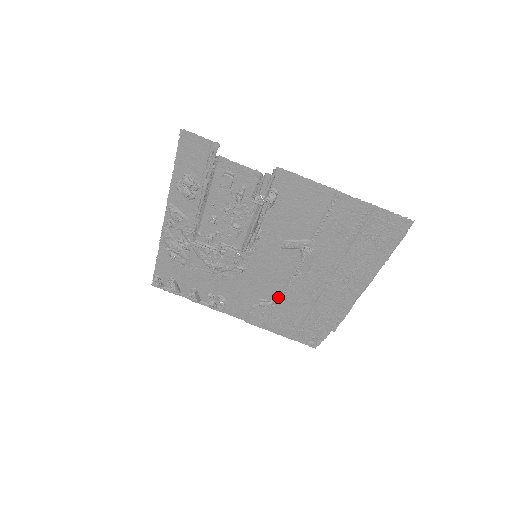
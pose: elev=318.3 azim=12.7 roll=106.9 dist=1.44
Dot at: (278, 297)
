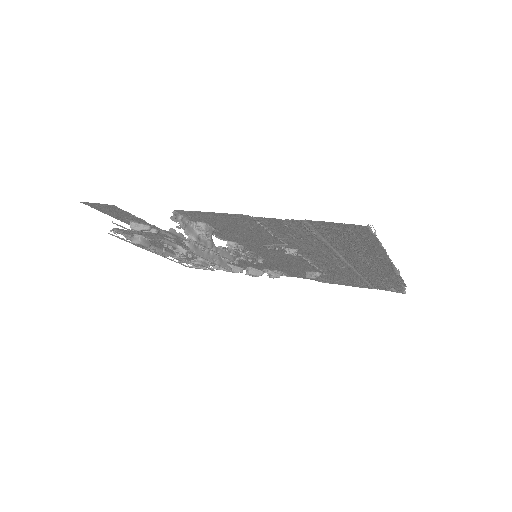
Dot at: (318, 270)
